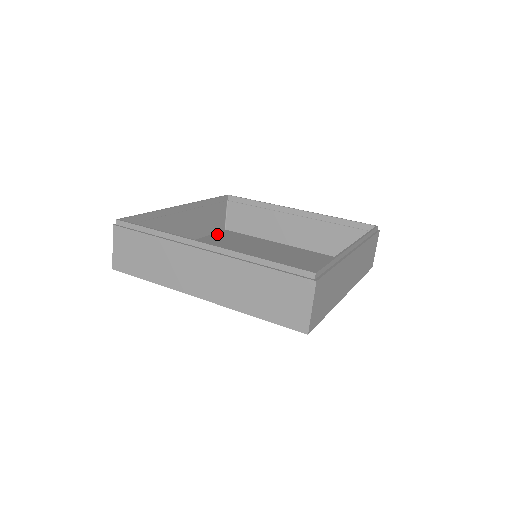
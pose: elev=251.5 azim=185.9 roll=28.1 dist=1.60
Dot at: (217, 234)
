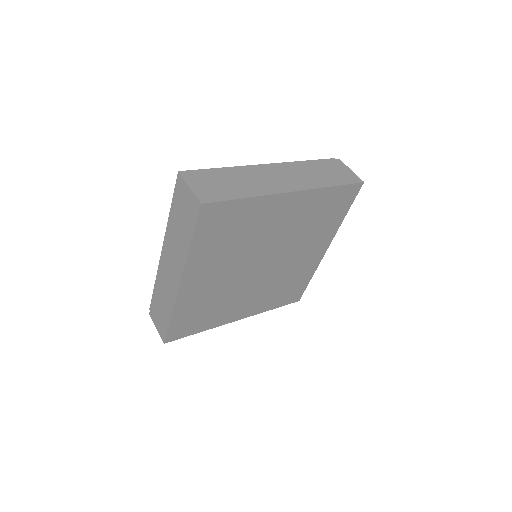
Dot at: (283, 301)
